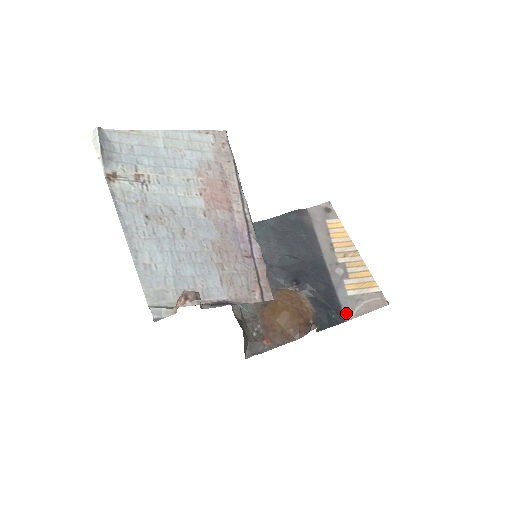
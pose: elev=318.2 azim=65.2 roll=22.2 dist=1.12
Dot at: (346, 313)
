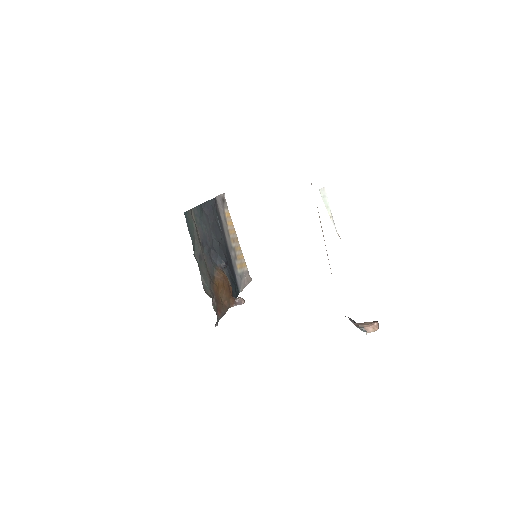
Dot at: (239, 287)
